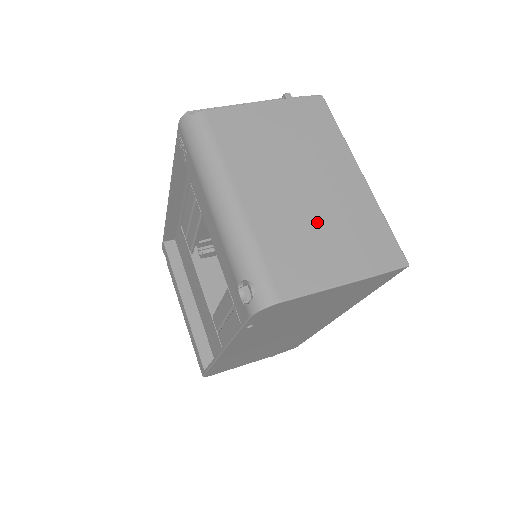
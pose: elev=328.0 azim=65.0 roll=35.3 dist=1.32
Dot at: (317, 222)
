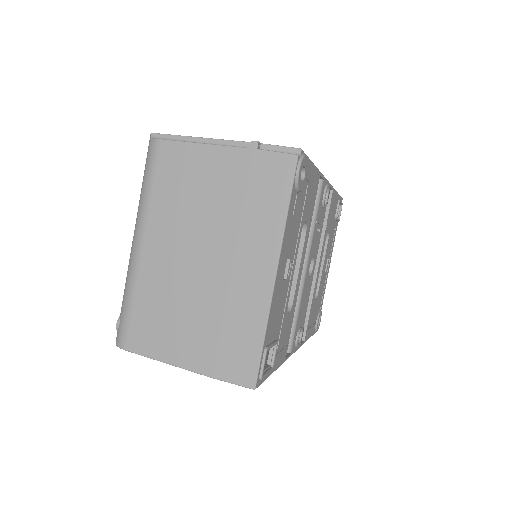
Dot at: (193, 301)
